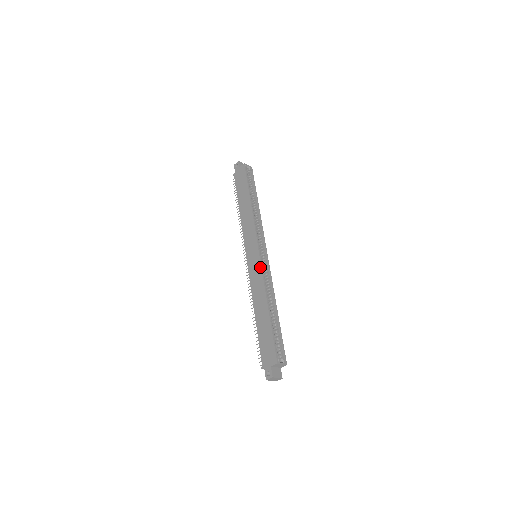
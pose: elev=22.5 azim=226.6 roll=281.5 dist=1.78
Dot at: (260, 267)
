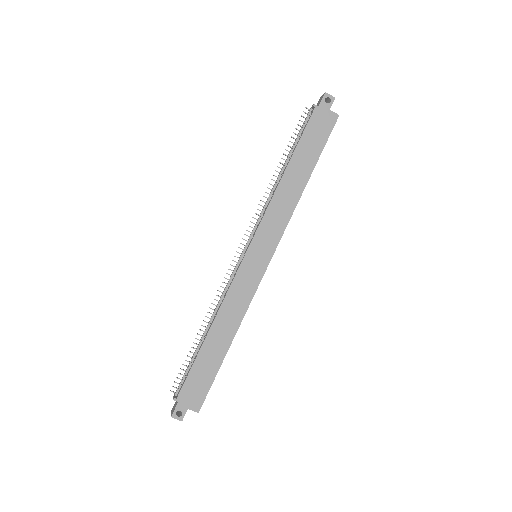
Dot at: (257, 286)
